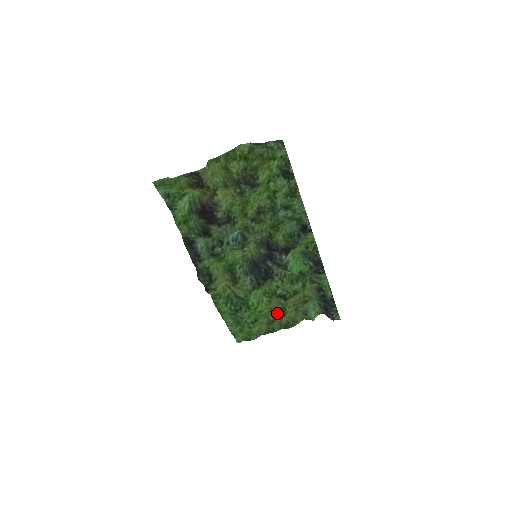
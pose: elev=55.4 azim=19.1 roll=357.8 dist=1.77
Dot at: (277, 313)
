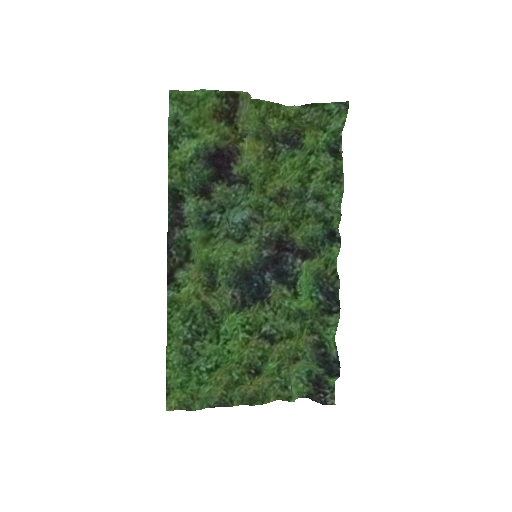
Dot at: (249, 367)
